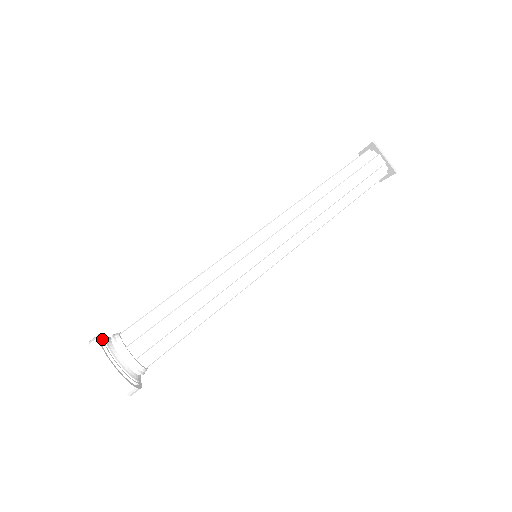
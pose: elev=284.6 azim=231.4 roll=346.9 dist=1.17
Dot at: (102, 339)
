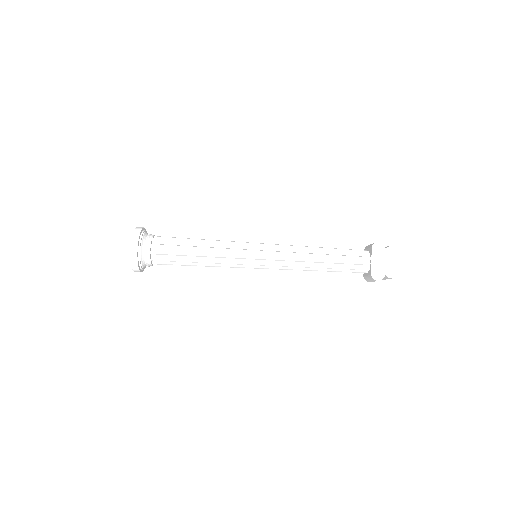
Dot at: (139, 256)
